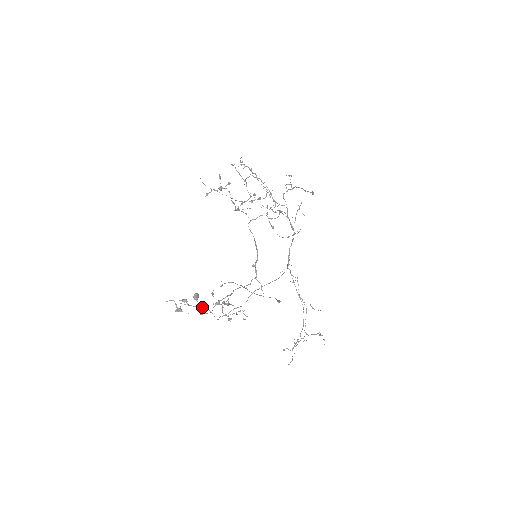
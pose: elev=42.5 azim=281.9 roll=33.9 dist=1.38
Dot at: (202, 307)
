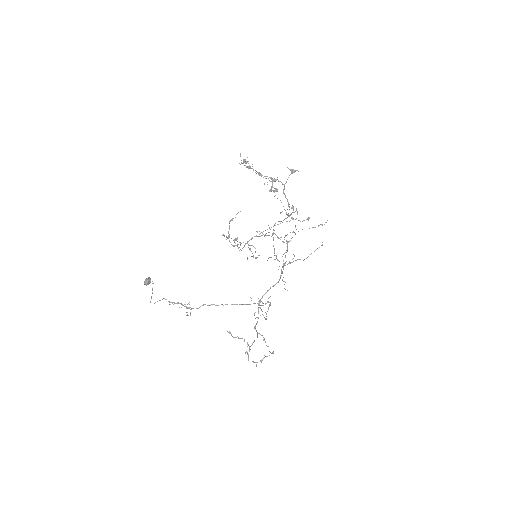
Dot at: (261, 174)
